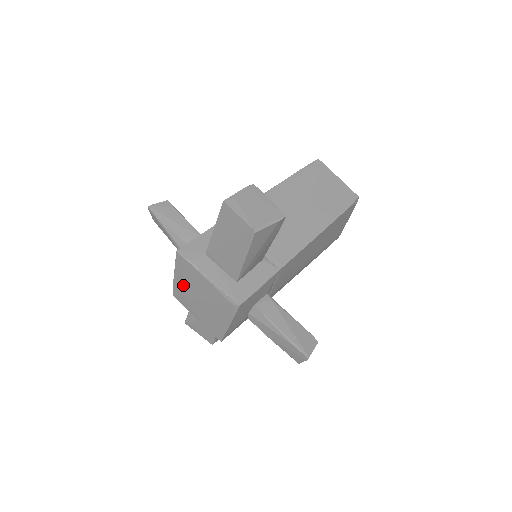
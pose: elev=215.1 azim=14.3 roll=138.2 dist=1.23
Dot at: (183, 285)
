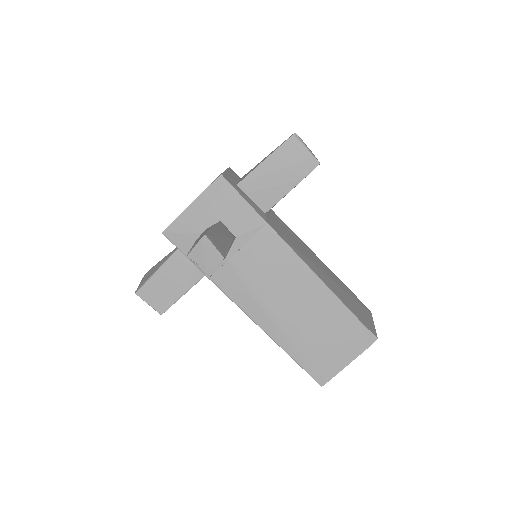
Dot at: occluded
